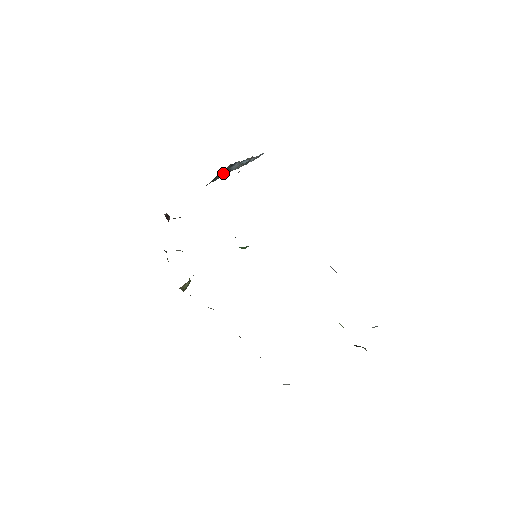
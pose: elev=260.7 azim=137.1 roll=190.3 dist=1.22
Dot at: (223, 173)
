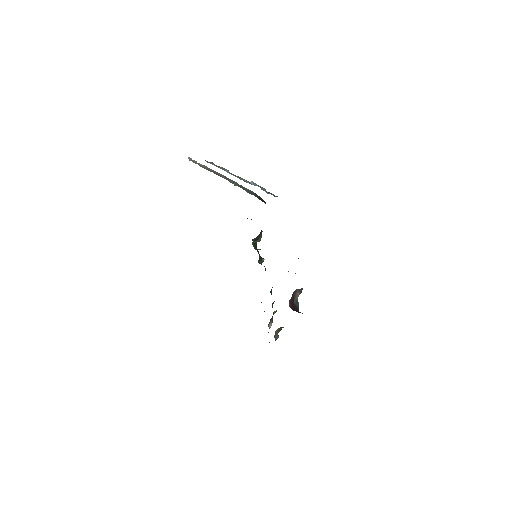
Dot at: occluded
